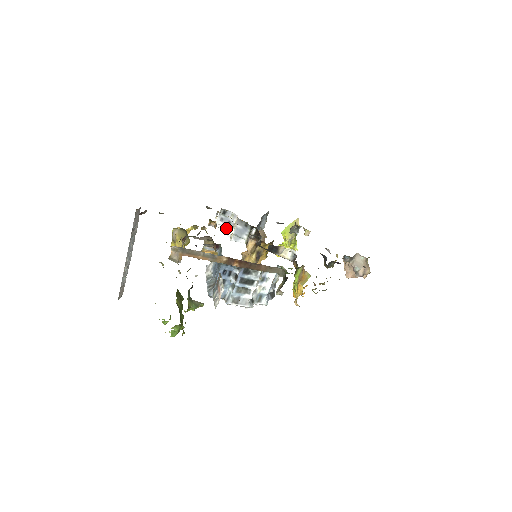
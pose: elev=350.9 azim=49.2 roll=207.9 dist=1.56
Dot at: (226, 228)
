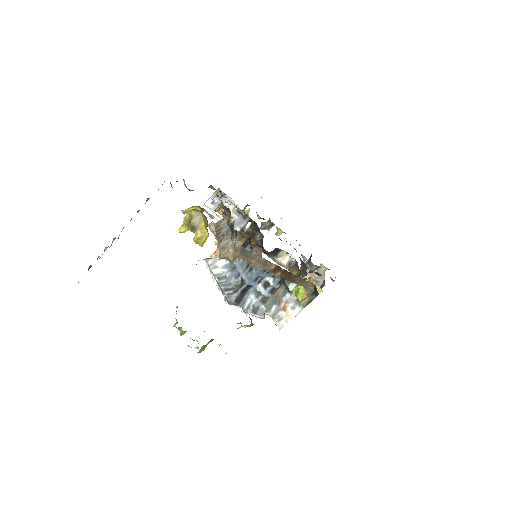
Dot at: (215, 213)
